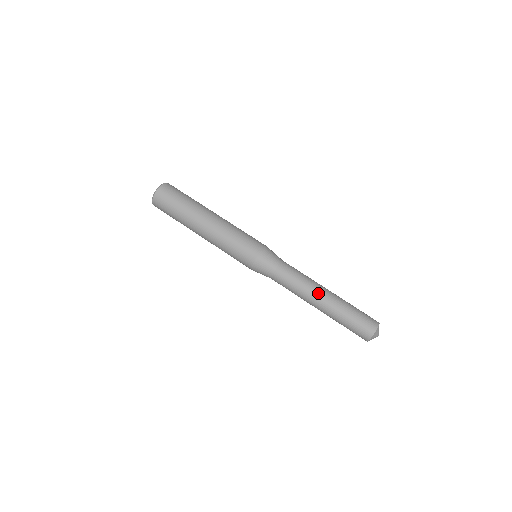
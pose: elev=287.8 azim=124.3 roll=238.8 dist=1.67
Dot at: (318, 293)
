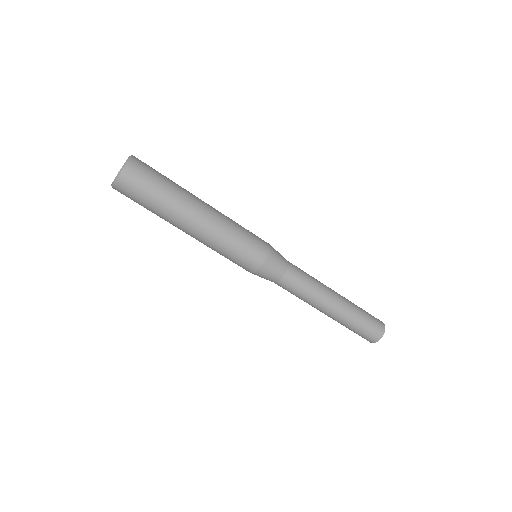
Dot at: (324, 307)
